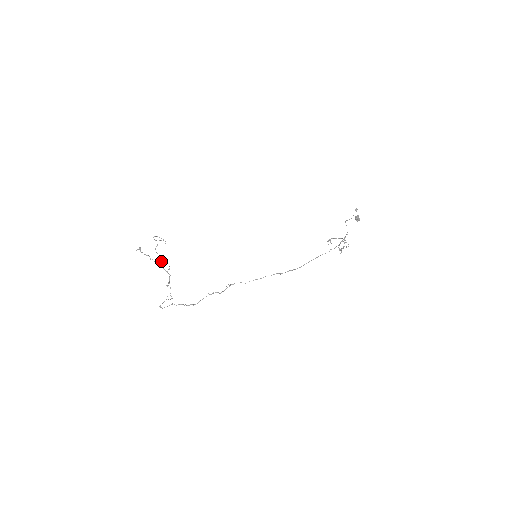
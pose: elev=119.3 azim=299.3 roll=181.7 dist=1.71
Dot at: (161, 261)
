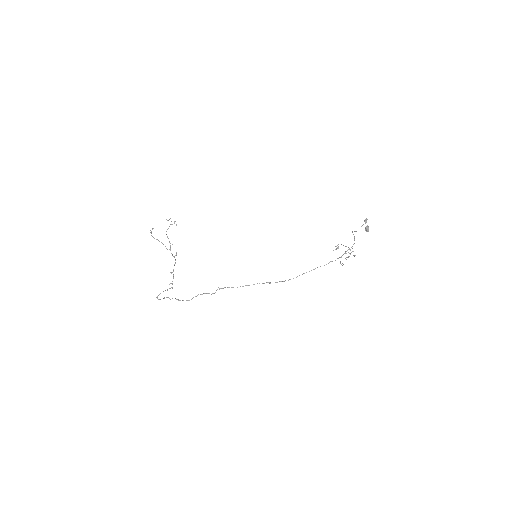
Dot at: (170, 245)
